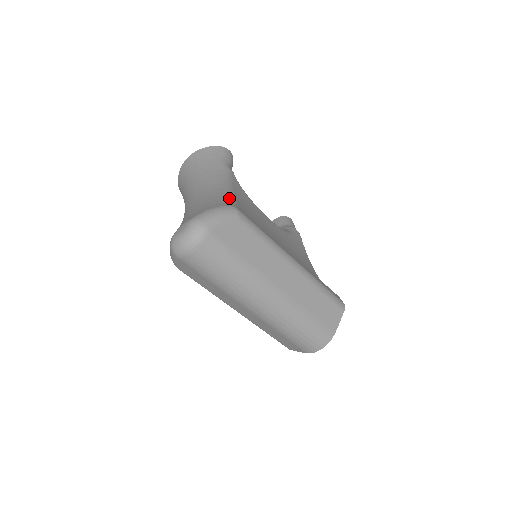
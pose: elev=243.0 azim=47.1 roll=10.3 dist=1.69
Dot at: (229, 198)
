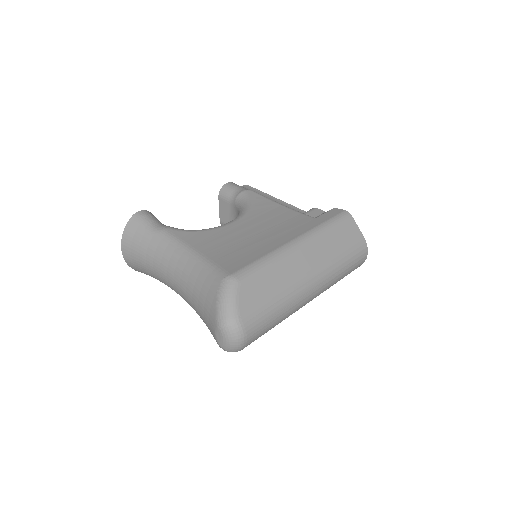
Dot at: (207, 268)
